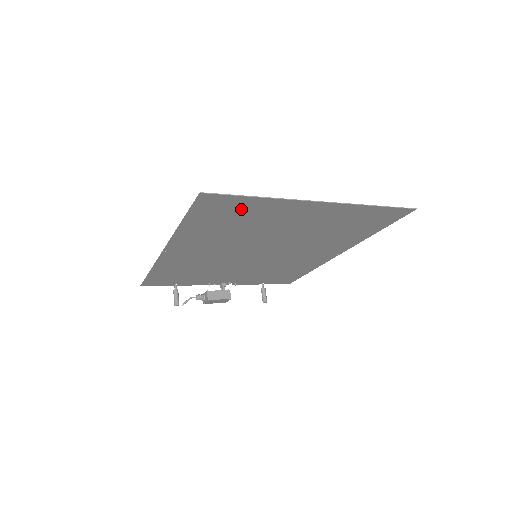
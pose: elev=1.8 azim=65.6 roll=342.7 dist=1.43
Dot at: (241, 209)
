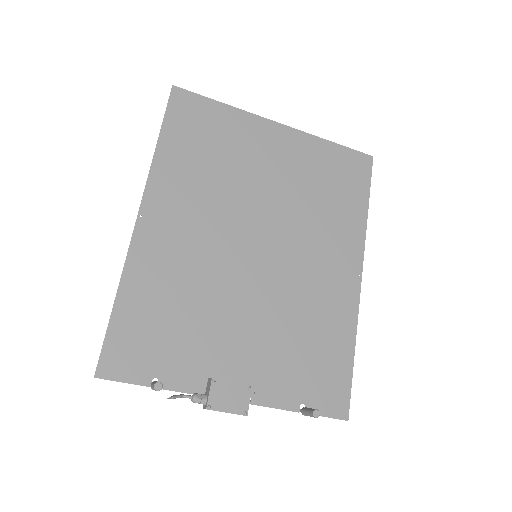
Dot at: (212, 122)
